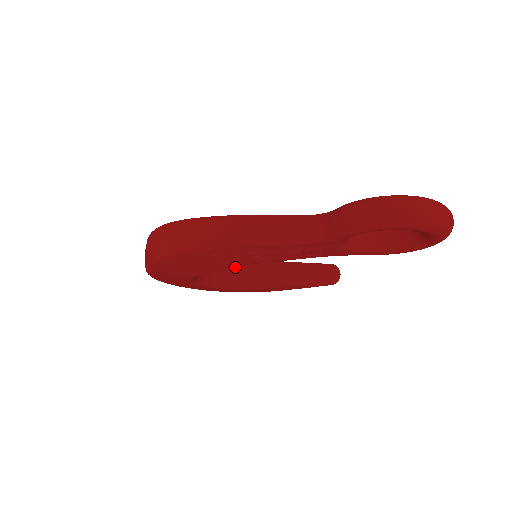
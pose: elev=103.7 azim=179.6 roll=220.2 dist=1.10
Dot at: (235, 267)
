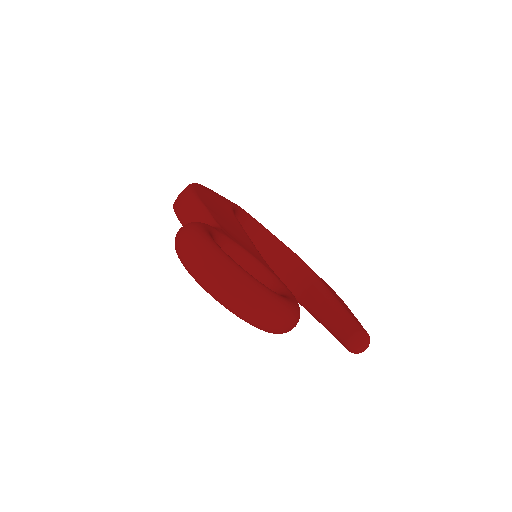
Dot at: (292, 269)
